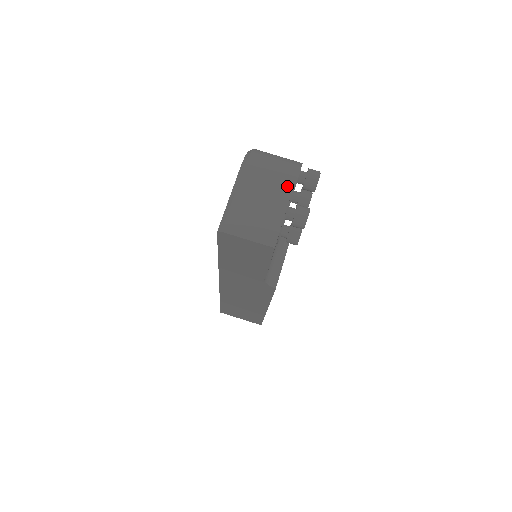
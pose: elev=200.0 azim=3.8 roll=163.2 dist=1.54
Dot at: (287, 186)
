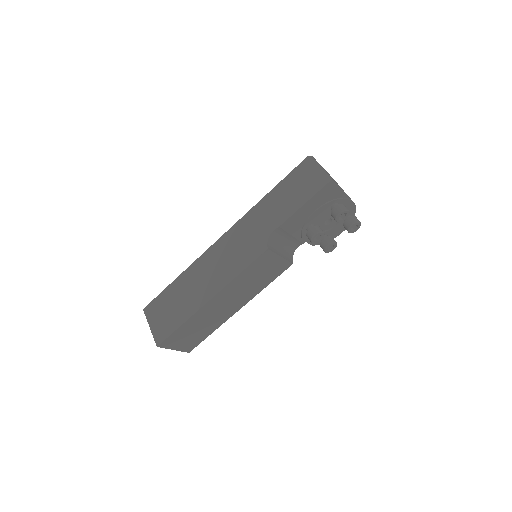
Dot at: (349, 197)
